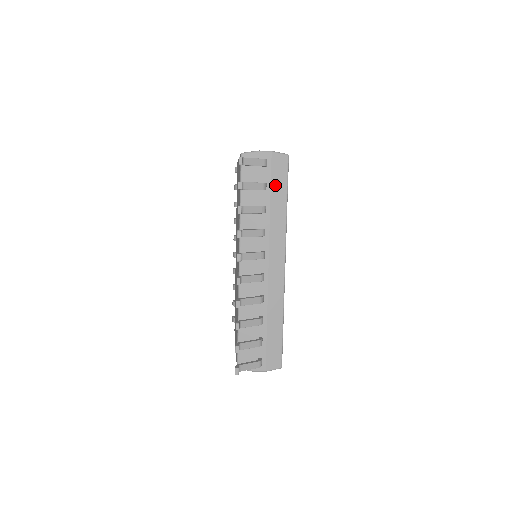
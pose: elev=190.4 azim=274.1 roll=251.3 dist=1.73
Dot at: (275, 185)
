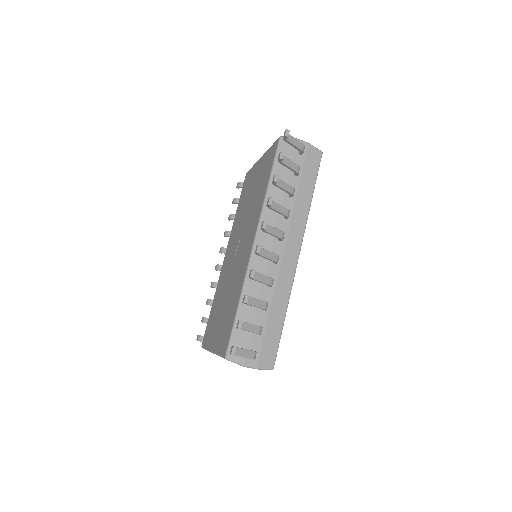
Dot at: (306, 174)
